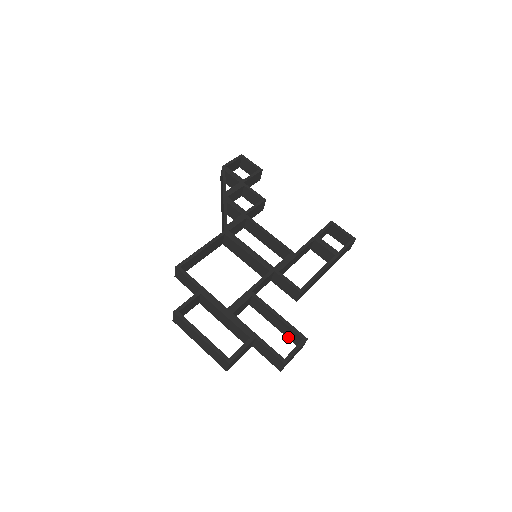
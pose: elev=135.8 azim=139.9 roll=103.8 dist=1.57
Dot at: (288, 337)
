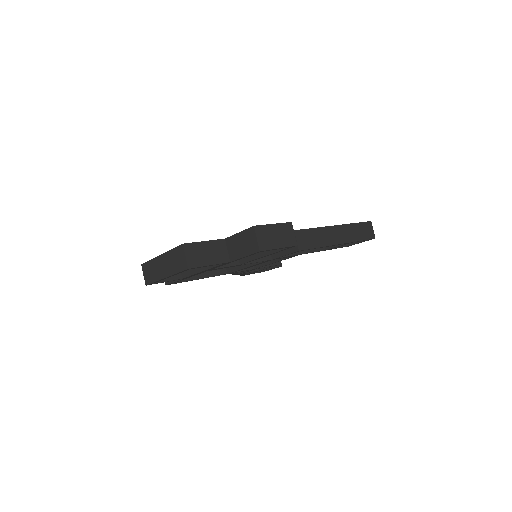
Dot at: (278, 249)
